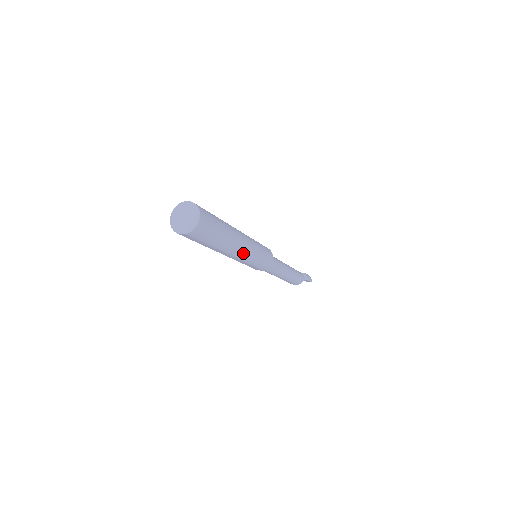
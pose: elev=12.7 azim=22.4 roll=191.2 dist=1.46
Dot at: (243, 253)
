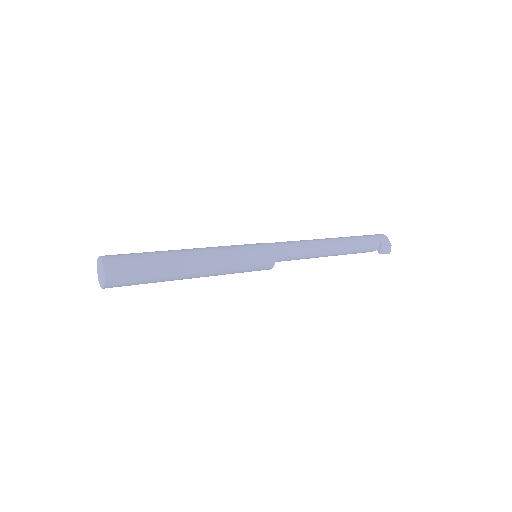
Dot at: (204, 276)
